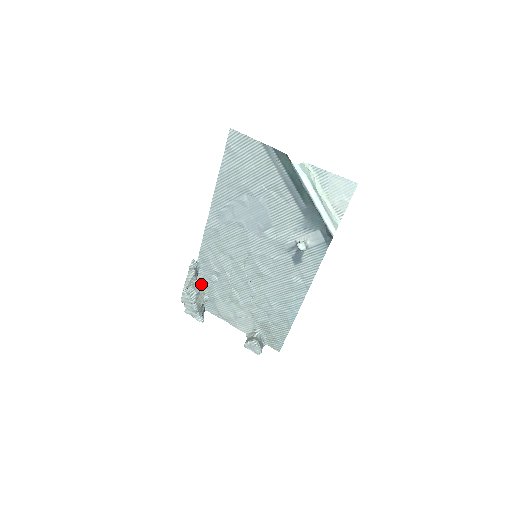
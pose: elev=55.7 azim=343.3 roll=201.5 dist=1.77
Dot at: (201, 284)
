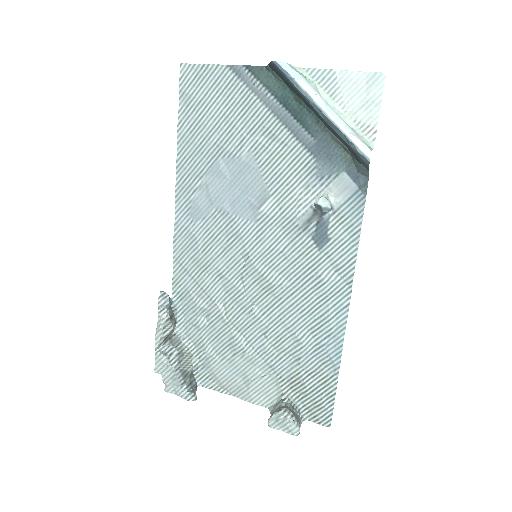
Dot at: (184, 339)
